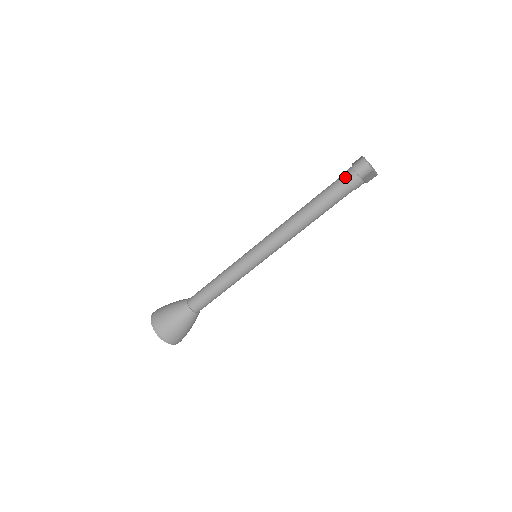
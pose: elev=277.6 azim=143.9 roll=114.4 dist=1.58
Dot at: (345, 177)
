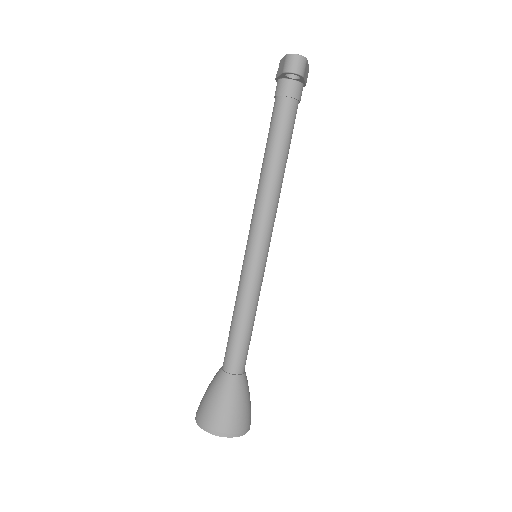
Dot at: (282, 94)
